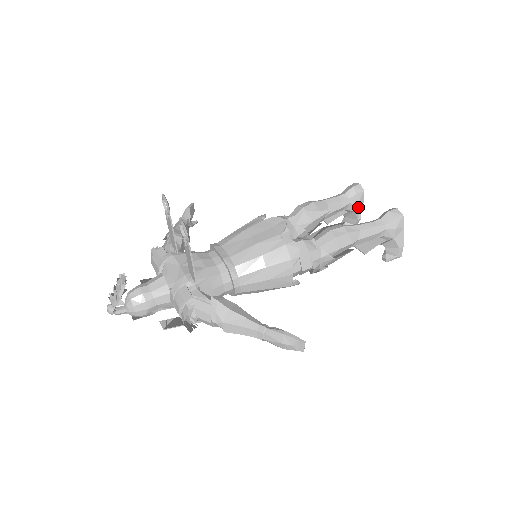
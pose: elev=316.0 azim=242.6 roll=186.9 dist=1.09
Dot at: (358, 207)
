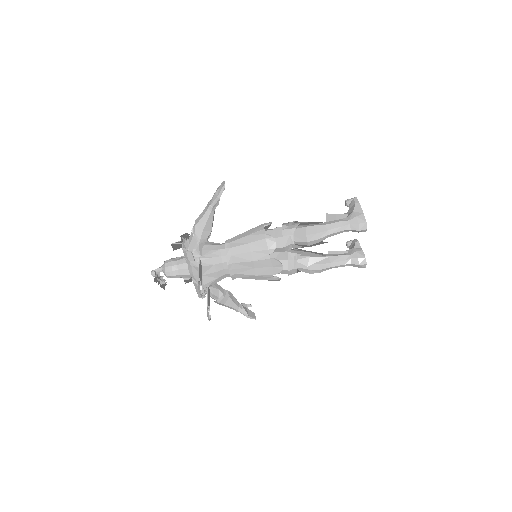
Dot at: occluded
